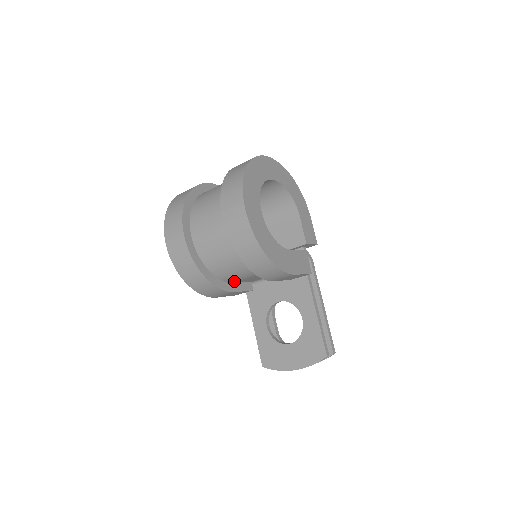
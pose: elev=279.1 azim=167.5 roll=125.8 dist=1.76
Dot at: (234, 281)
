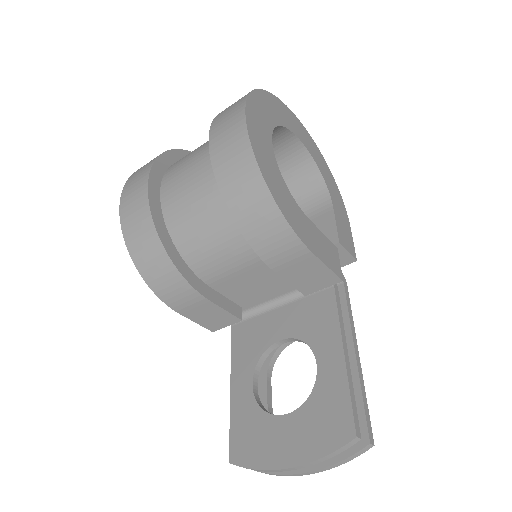
Dot at: (211, 278)
